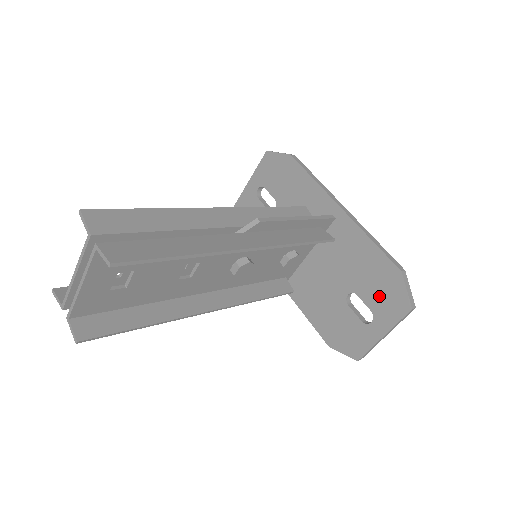
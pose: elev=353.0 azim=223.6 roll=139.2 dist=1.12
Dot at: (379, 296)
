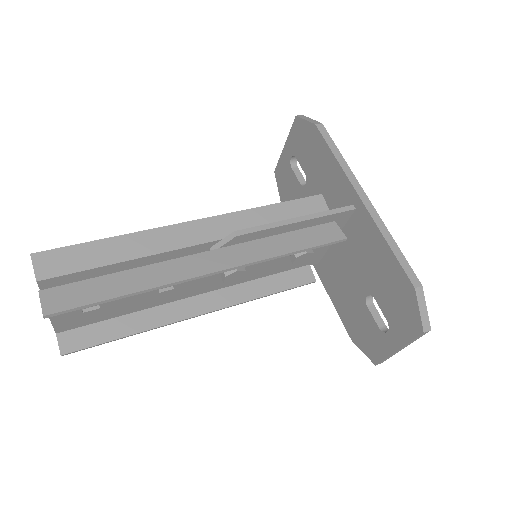
Dot at: (394, 308)
